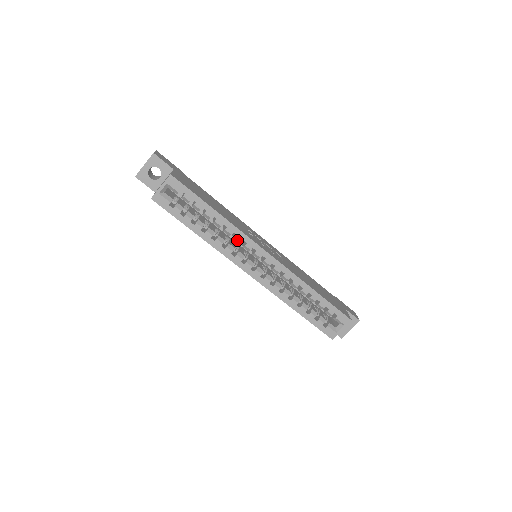
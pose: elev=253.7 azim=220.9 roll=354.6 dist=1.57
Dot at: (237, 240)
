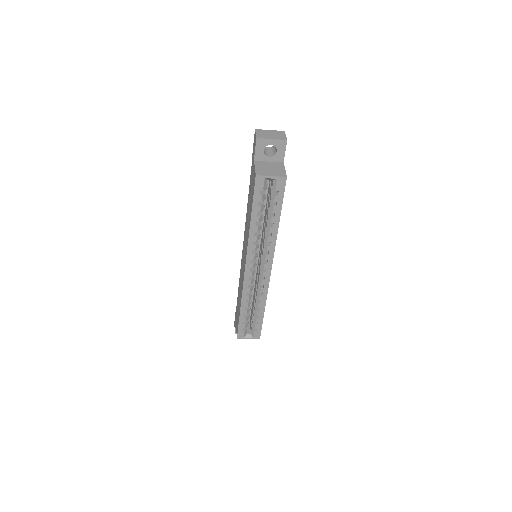
Dot at: (266, 248)
